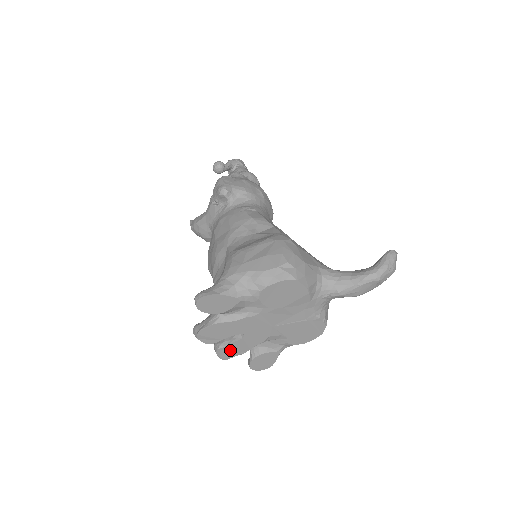
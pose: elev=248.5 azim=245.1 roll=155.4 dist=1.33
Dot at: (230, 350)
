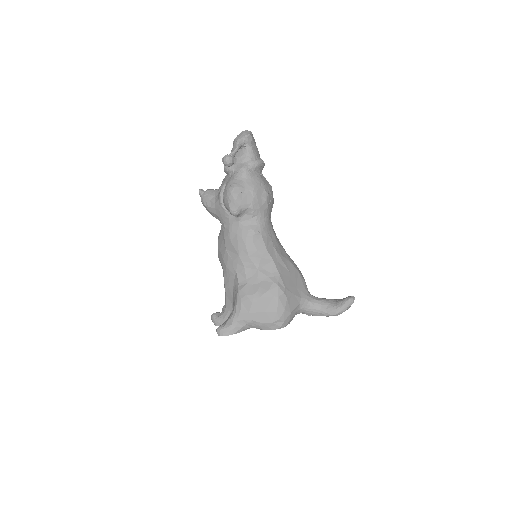
Dot at: occluded
